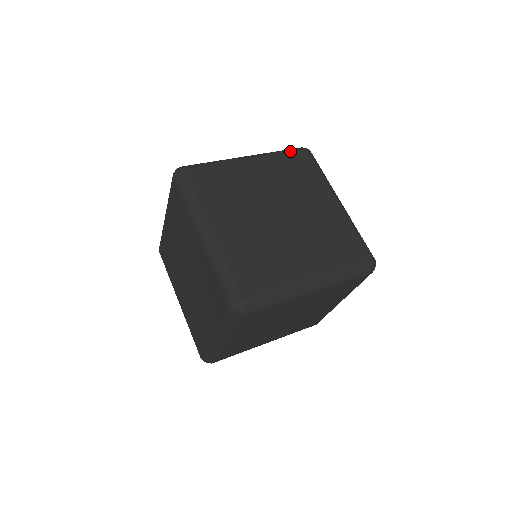
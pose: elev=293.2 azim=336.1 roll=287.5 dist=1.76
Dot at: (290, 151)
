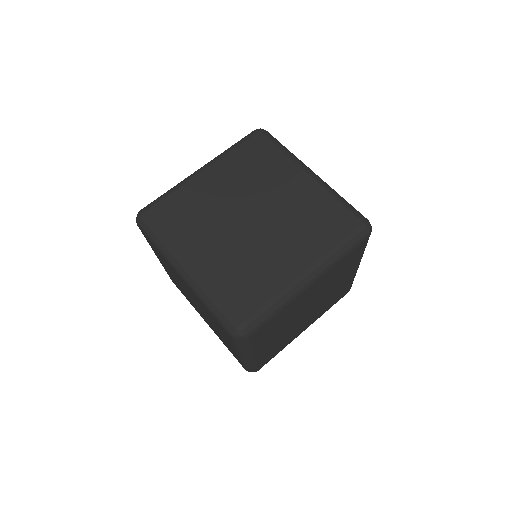
Dot at: (242, 141)
